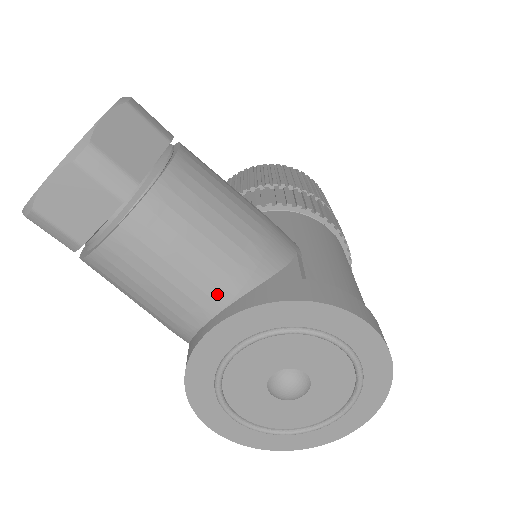
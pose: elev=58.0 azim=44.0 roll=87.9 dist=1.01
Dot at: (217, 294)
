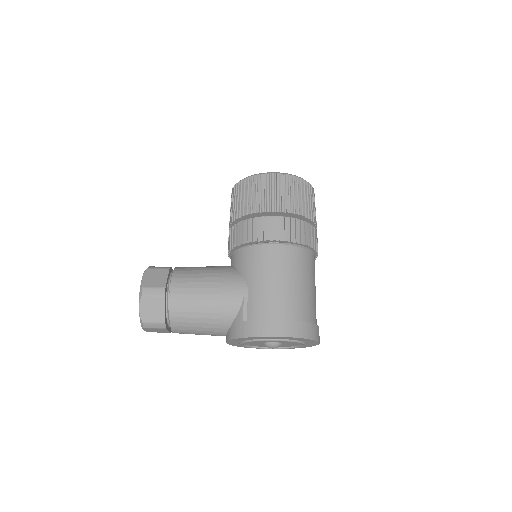
Dot at: (219, 333)
